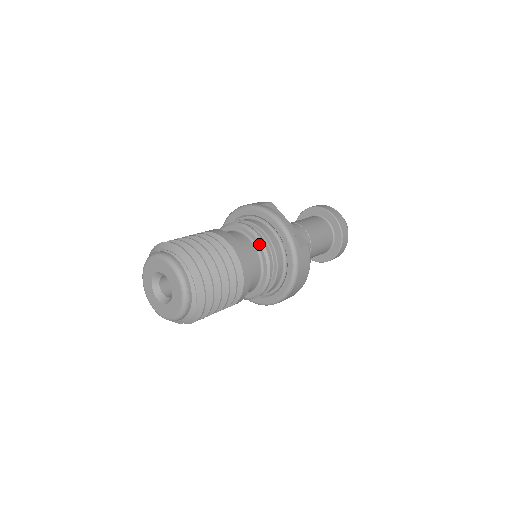
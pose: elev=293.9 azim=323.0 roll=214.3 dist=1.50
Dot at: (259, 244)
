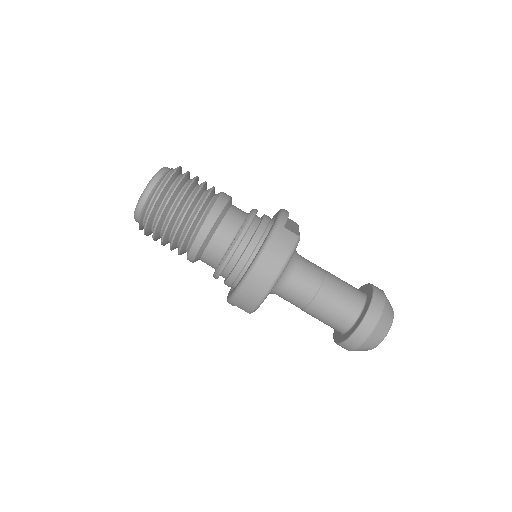
Dot at: (250, 212)
